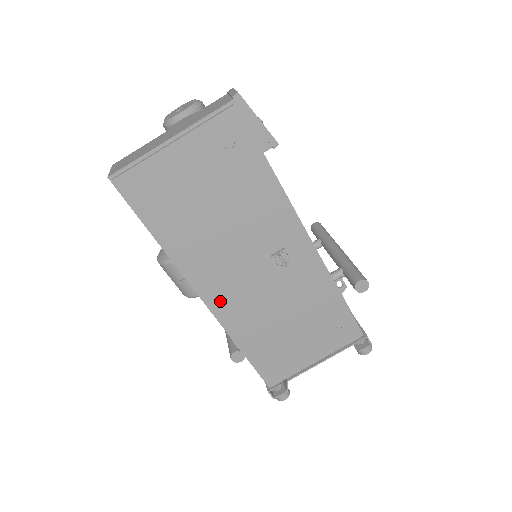
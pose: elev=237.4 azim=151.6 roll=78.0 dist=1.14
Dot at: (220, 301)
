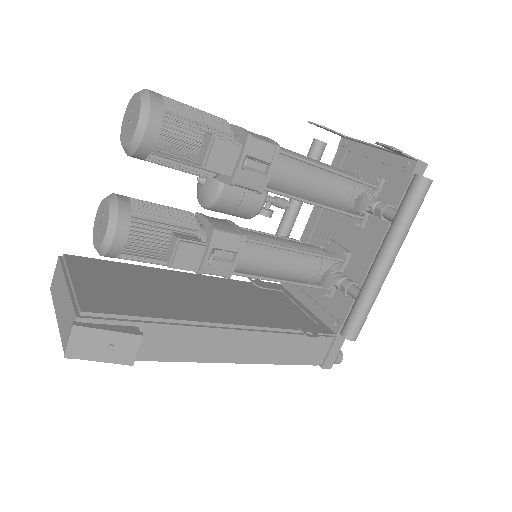
Dot at: occluded
